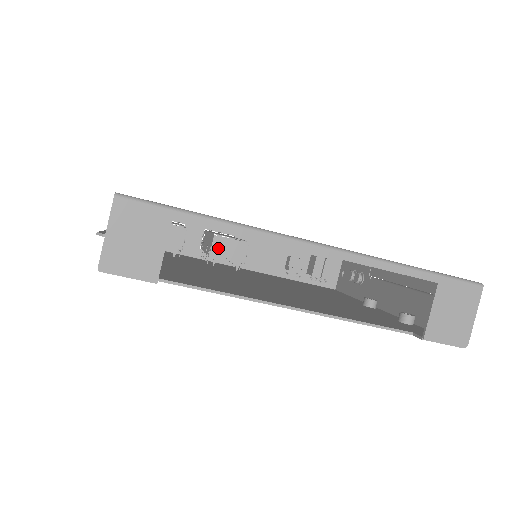
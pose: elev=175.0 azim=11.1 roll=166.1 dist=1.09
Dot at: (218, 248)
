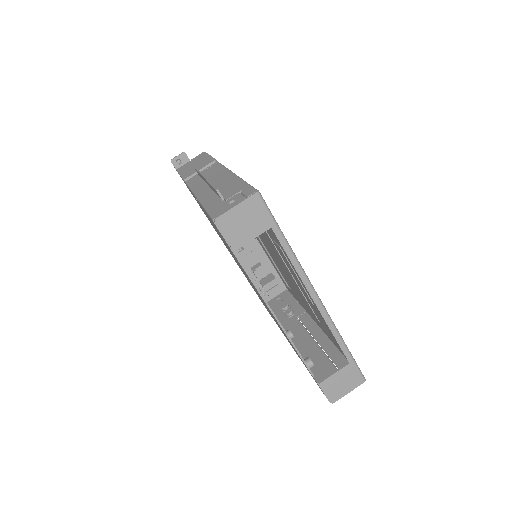
Dot at: occluded
